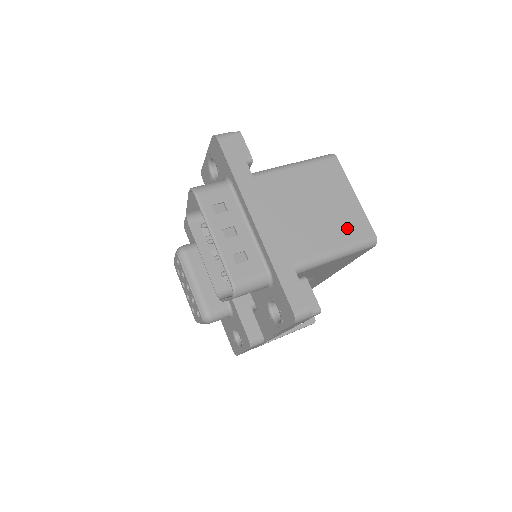
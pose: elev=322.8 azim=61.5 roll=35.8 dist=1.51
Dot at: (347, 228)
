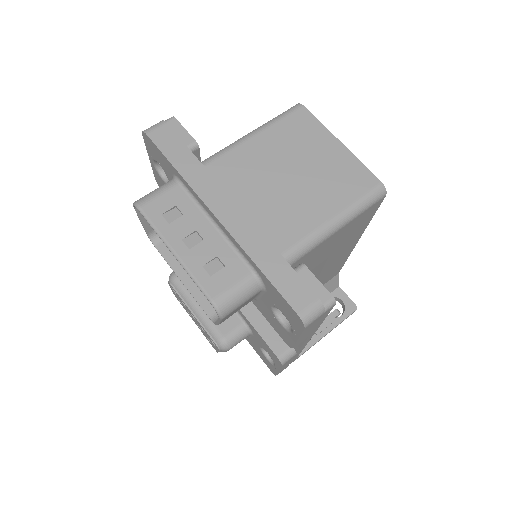
Dot at: (341, 186)
